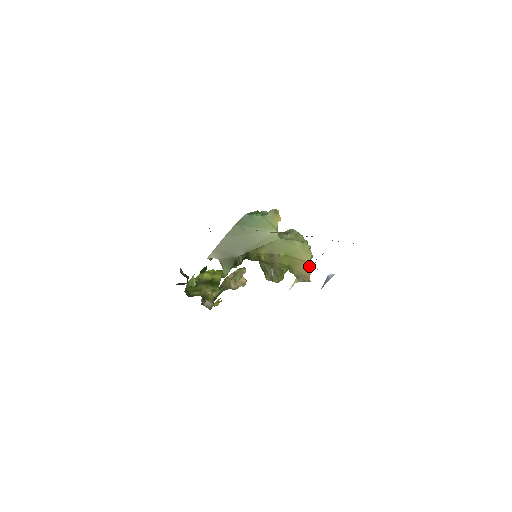
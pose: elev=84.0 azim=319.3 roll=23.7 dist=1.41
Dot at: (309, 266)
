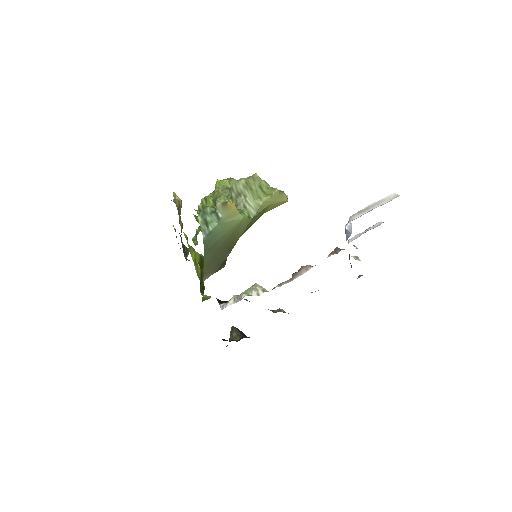
Dot at: occluded
